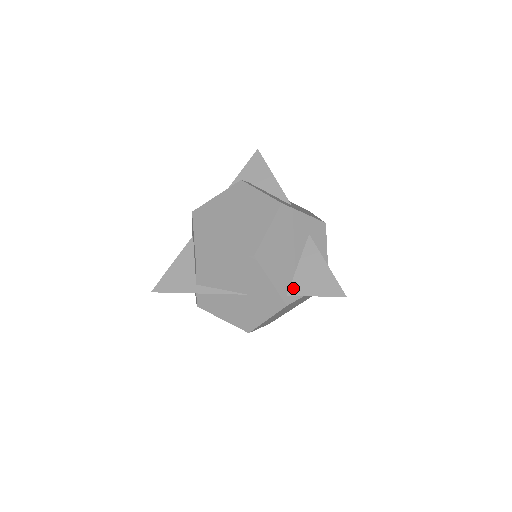
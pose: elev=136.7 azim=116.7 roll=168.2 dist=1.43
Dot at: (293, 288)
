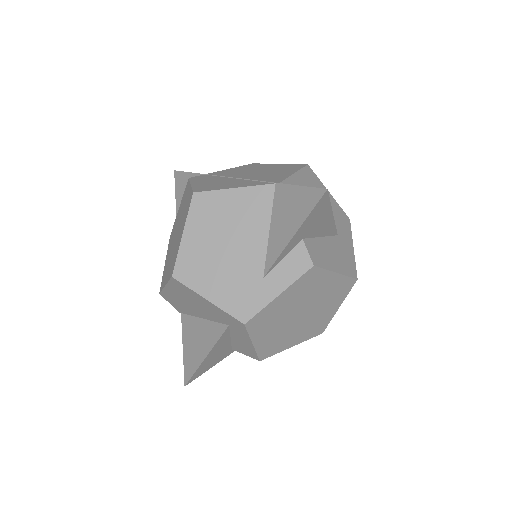
Dot at: occluded
